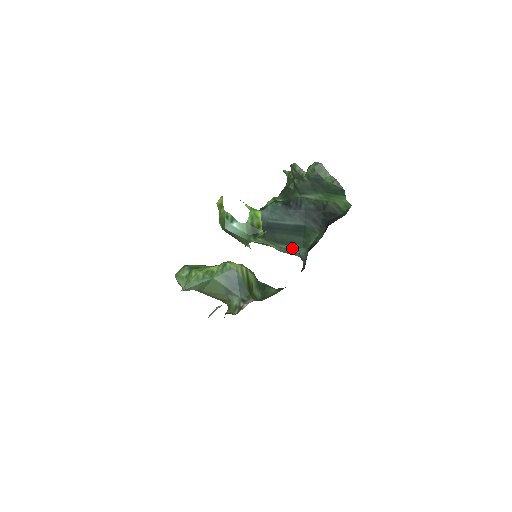
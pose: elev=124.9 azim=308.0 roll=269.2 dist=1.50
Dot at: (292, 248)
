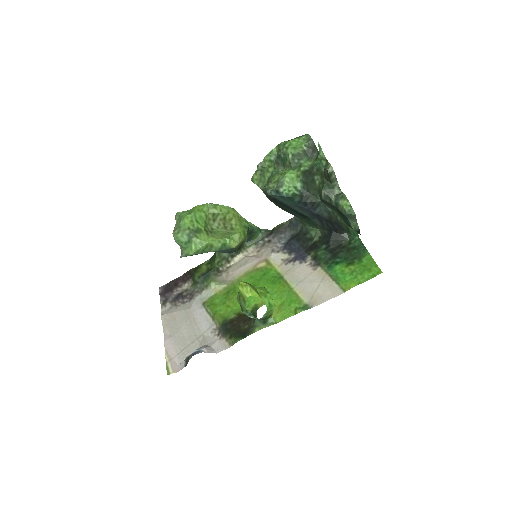
Dot at: (290, 213)
